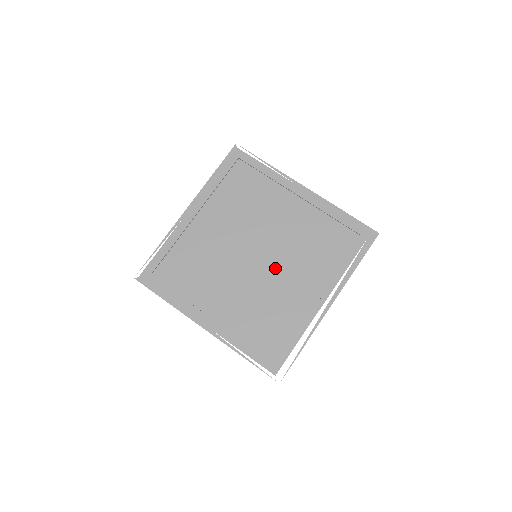
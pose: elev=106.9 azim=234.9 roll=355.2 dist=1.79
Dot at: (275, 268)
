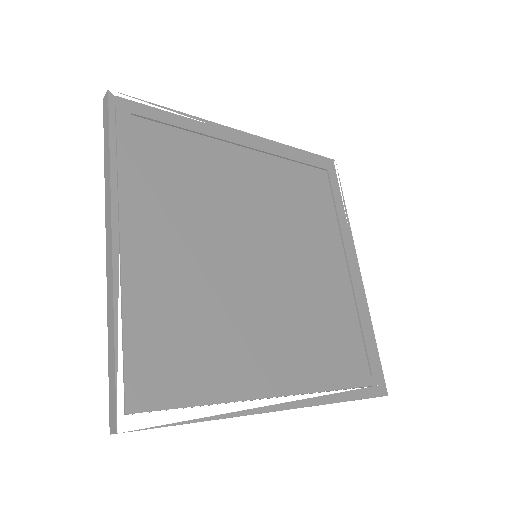
Dot at: (265, 291)
